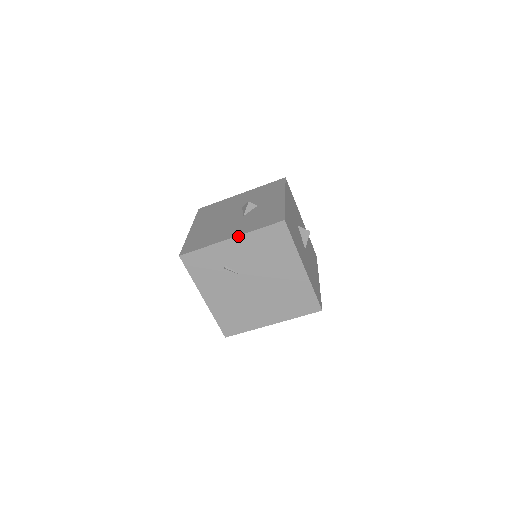
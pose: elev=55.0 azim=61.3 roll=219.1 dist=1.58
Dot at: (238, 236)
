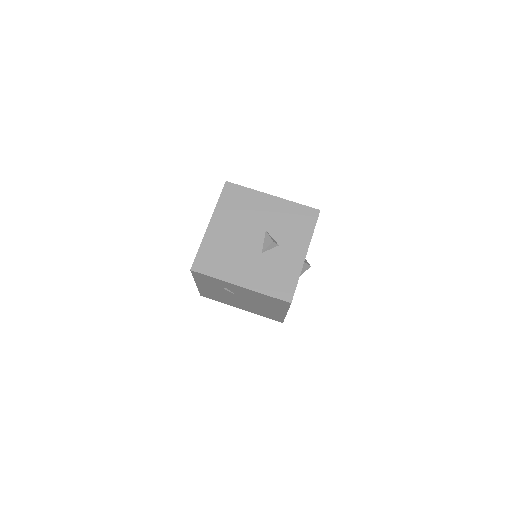
Dot at: (248, 289)
